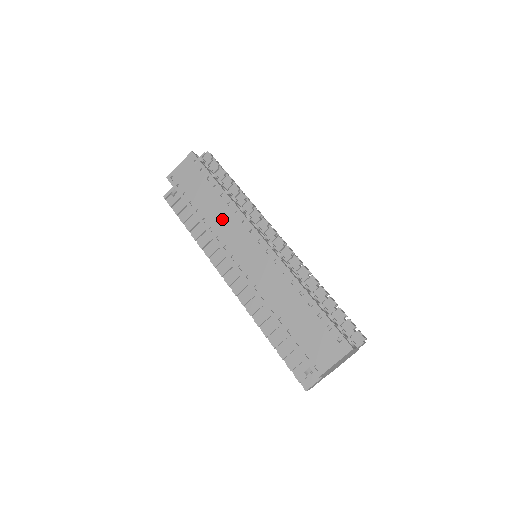
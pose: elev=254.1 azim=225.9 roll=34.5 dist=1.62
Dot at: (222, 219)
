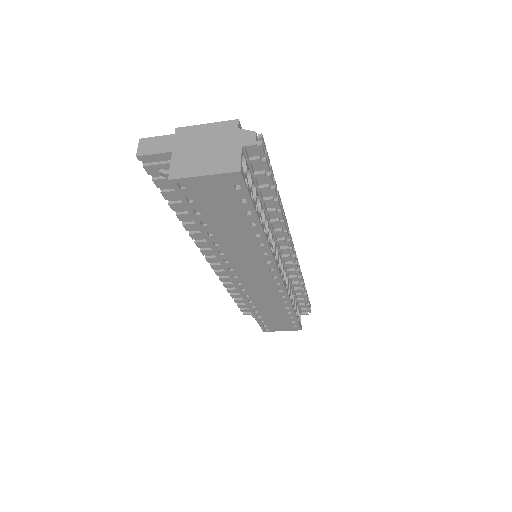
Dot at: (242, 252)
